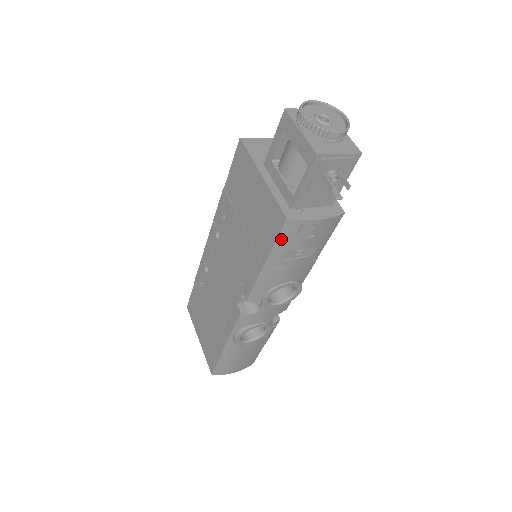
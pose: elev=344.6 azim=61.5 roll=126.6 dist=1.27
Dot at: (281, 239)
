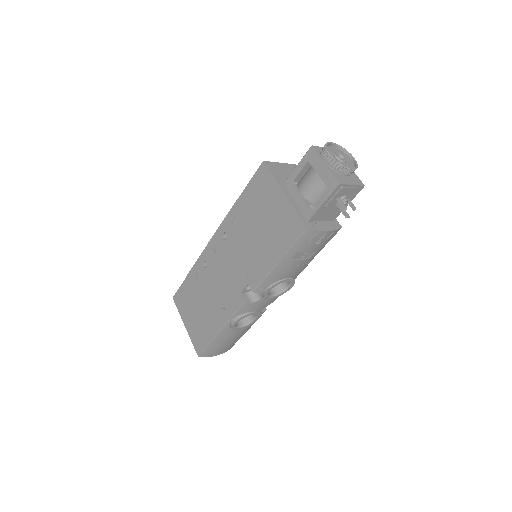
Dot at: (297, 243)
